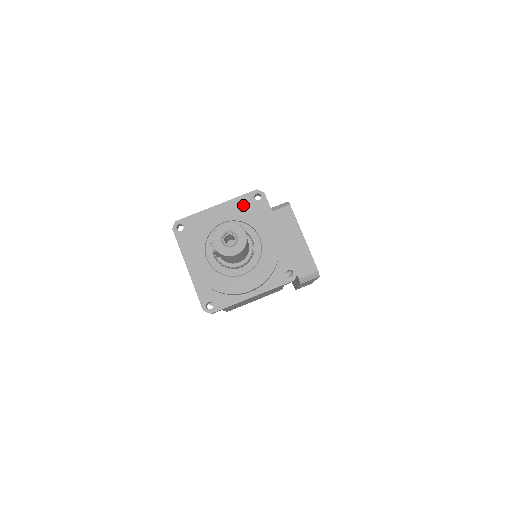
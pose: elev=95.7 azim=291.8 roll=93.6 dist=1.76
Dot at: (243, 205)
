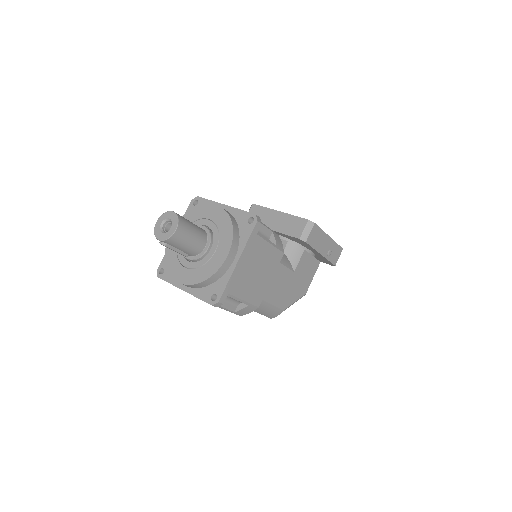
Dot at: (185, 214)
